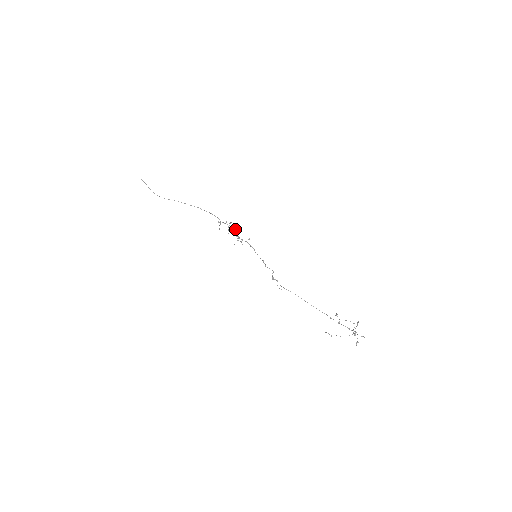
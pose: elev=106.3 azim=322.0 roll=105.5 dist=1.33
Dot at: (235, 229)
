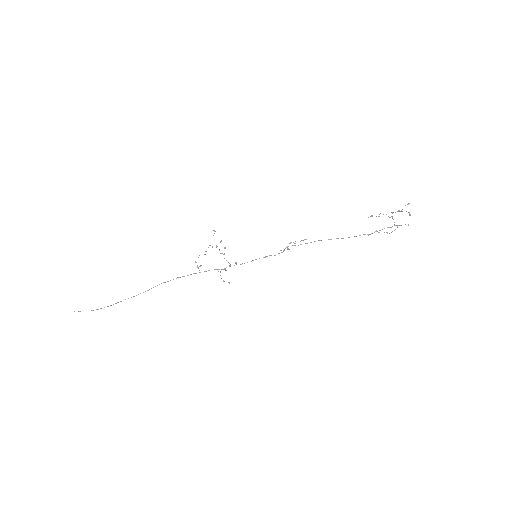
Dot at: (215, 269)
